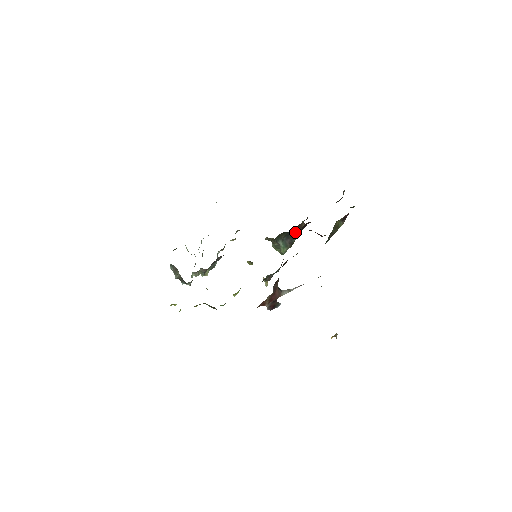
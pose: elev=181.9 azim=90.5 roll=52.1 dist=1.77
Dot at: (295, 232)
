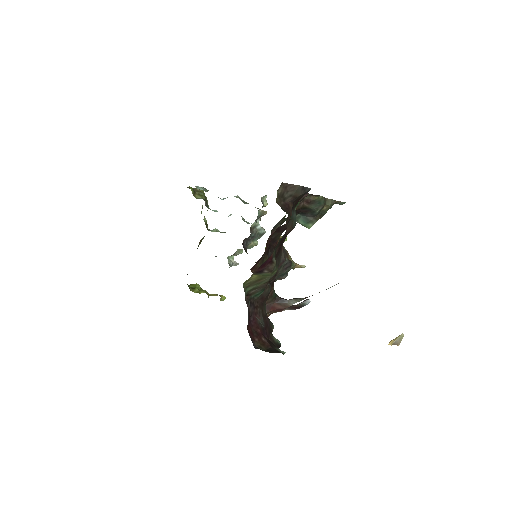
Dot at: (306, 208)
